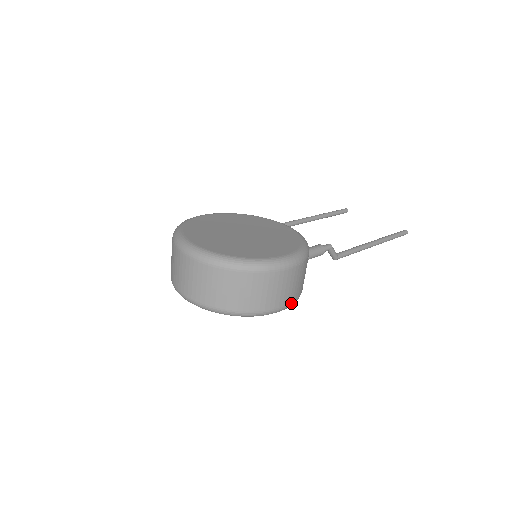
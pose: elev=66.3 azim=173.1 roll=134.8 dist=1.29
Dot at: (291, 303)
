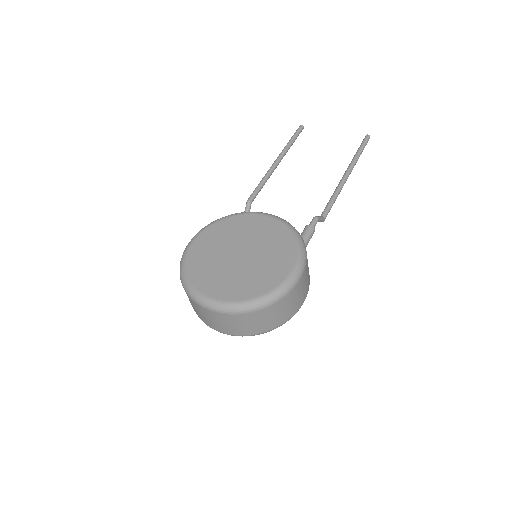
Dot at: occluded
